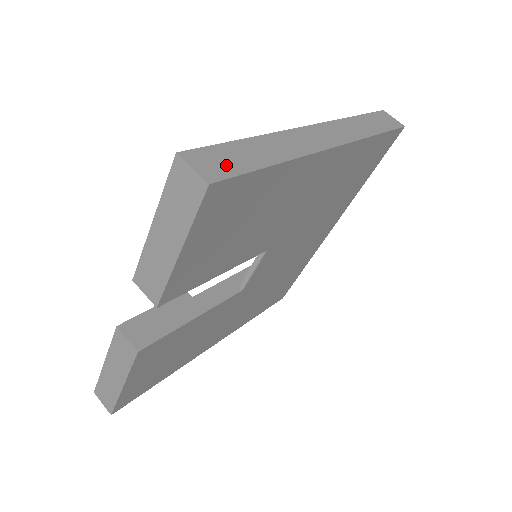
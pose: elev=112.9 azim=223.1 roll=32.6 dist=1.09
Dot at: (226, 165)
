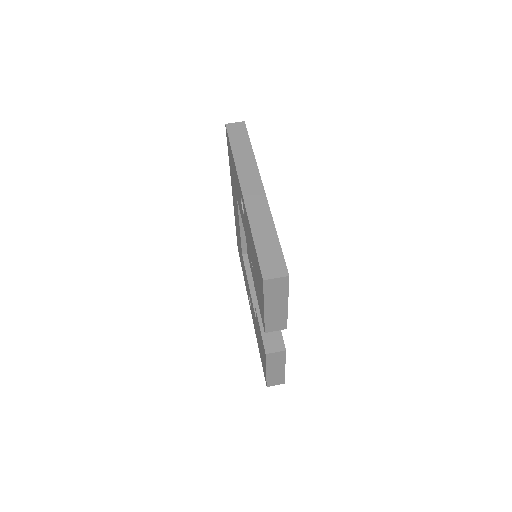
Dot at: (275, 260)
